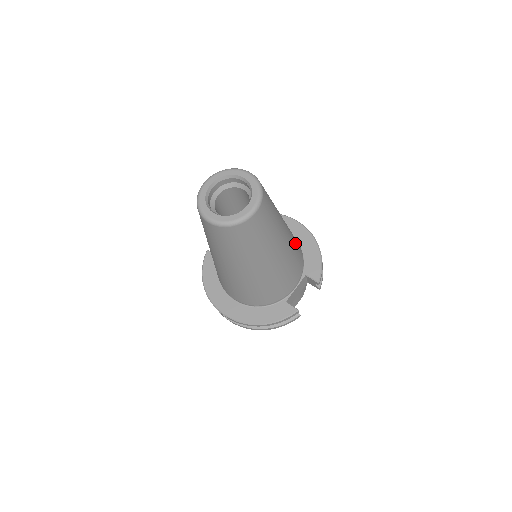
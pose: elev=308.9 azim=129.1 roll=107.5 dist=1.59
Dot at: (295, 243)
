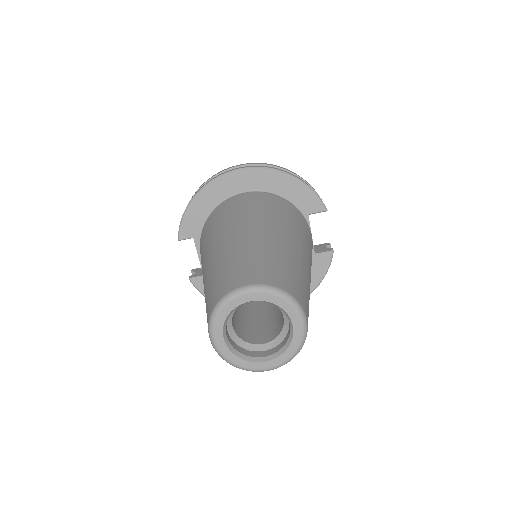
Dot at: (288, 217)
